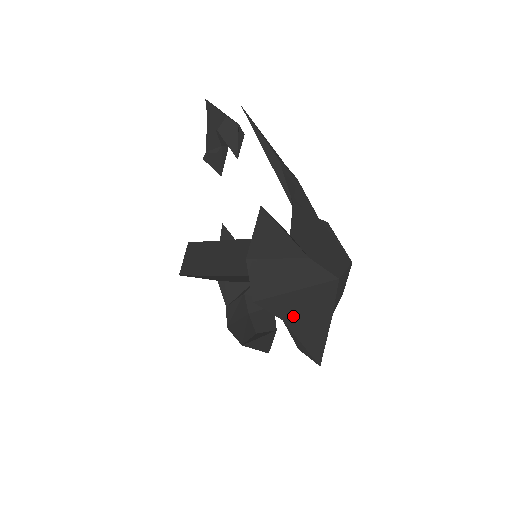
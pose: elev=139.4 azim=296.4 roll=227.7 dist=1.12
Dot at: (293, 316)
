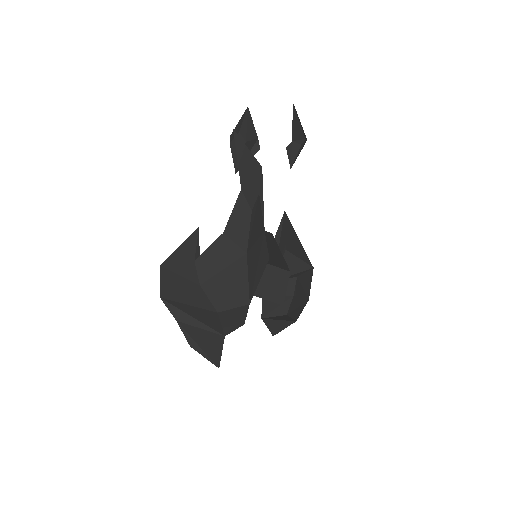
Dot at: (187, 321)
